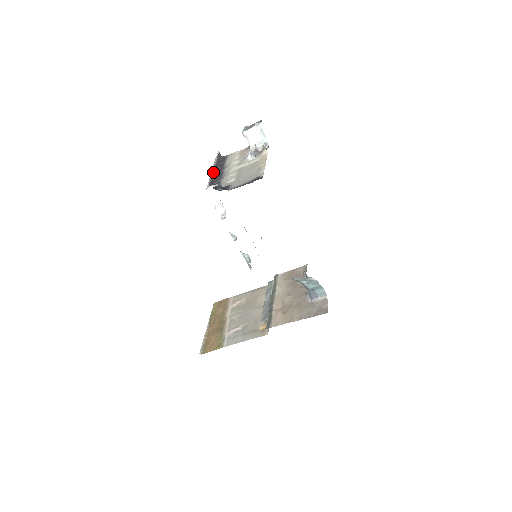
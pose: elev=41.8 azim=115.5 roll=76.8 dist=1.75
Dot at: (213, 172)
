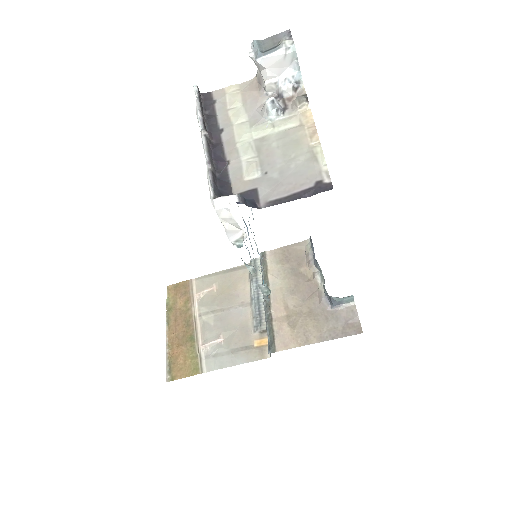
Dot at: (207, 148)
